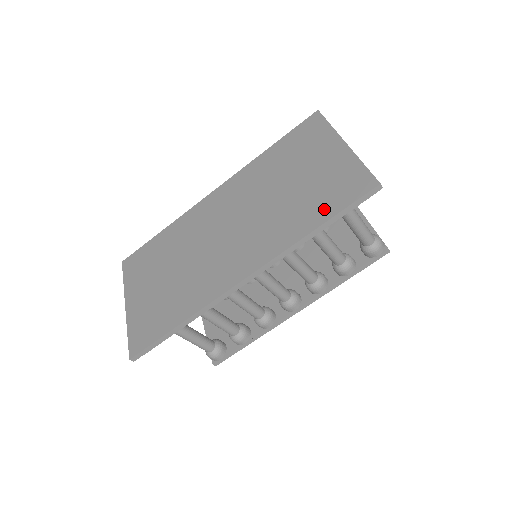
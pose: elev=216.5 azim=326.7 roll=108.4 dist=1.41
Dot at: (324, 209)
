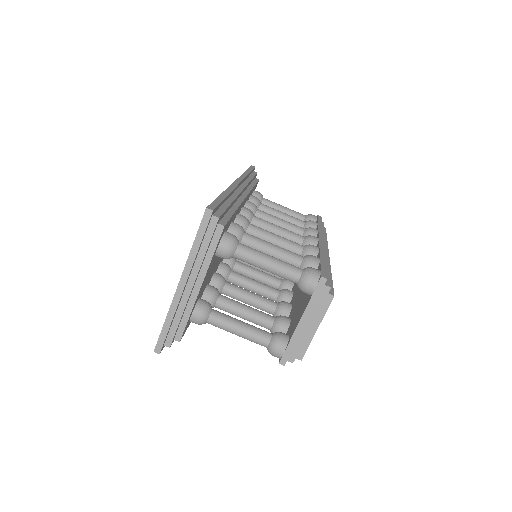
Dot at: occluded
